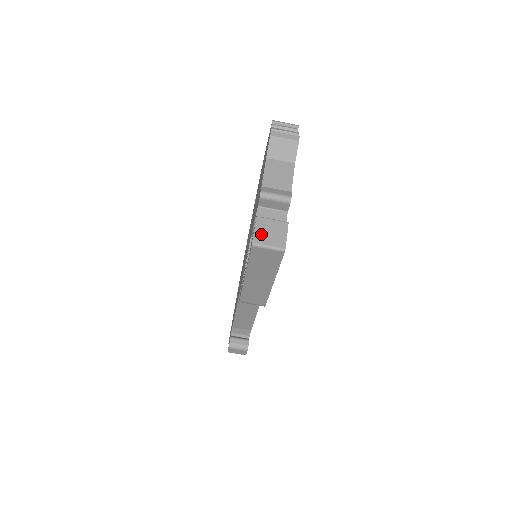
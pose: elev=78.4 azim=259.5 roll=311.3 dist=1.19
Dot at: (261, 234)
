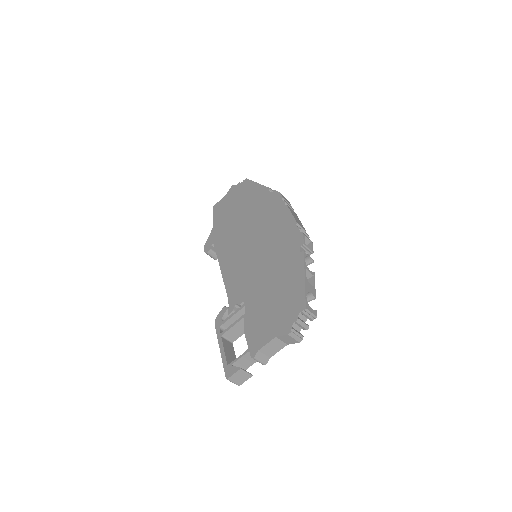
Dot at: (235, 377)
